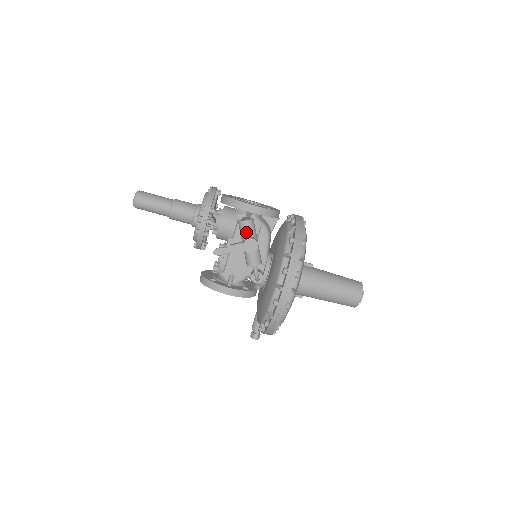
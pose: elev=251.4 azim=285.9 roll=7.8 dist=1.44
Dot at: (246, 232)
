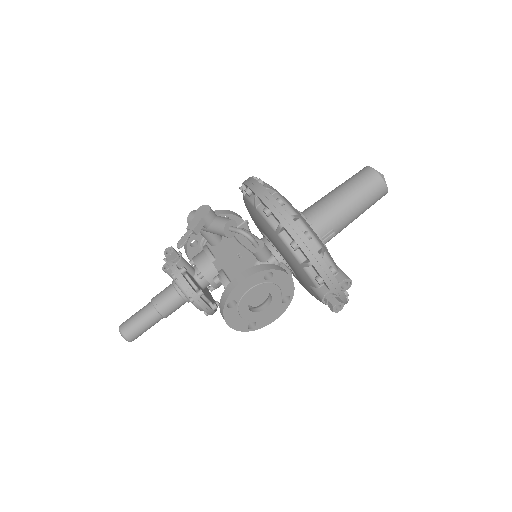
Dot at: occluded
